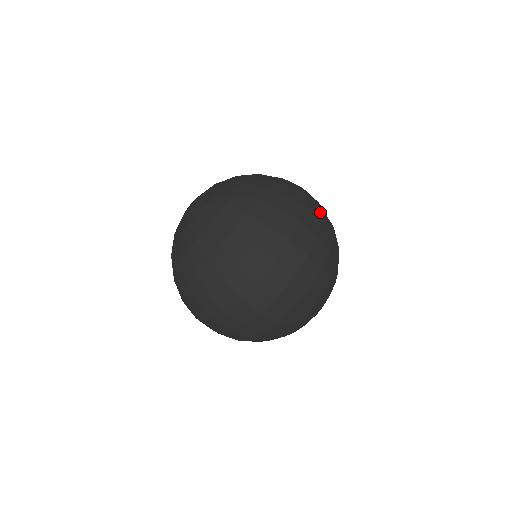
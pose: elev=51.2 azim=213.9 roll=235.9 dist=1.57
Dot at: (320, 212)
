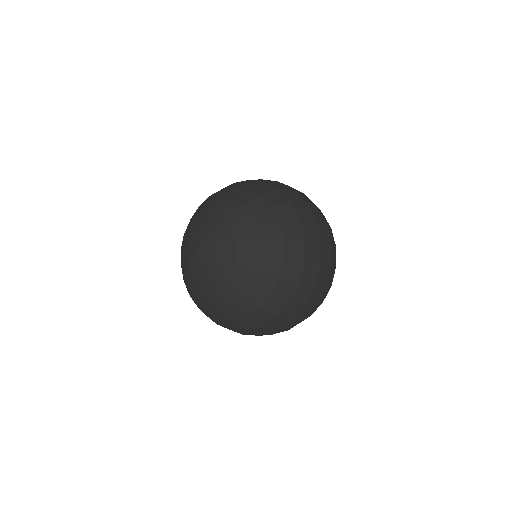
Dot at: occluded
